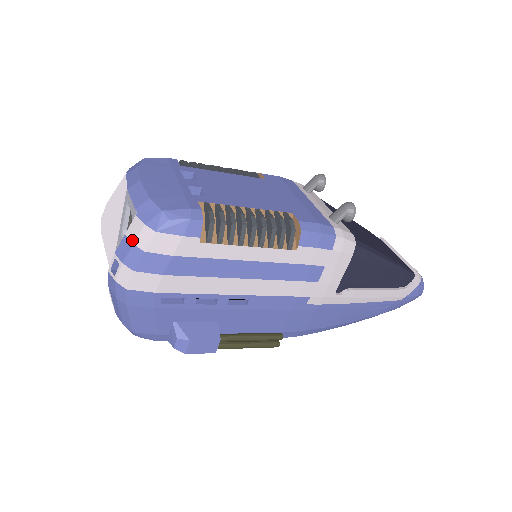
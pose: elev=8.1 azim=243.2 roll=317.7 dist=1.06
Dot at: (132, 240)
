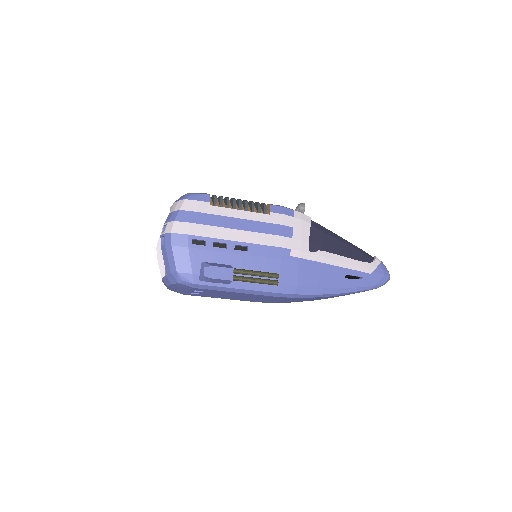
Dot at: (173, 211)
